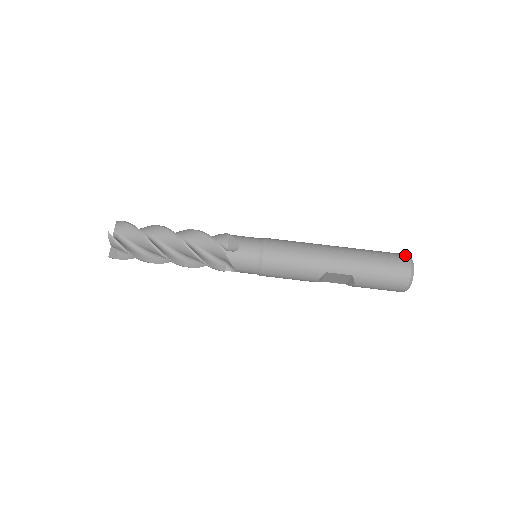
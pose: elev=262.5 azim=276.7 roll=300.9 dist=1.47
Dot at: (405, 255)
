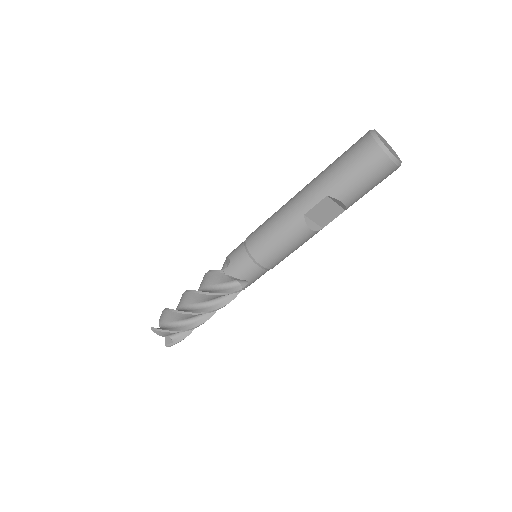
Dot at: (366, 133)
